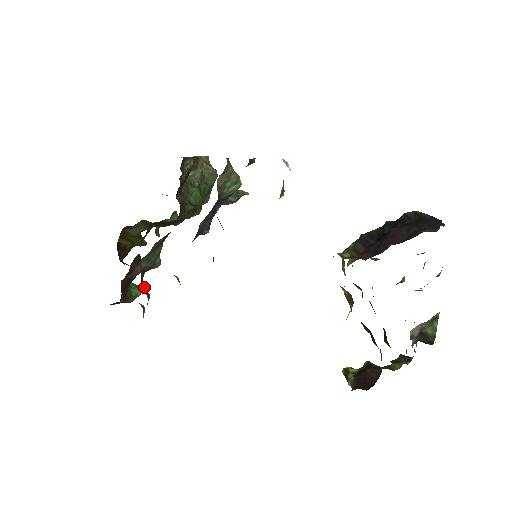
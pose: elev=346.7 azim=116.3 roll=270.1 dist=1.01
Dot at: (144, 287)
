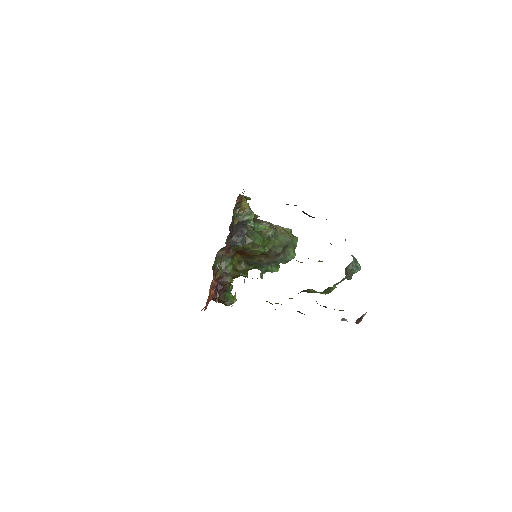
Dot at: occluded
